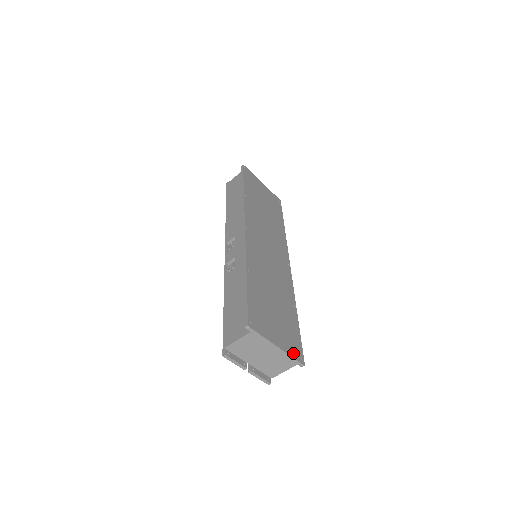
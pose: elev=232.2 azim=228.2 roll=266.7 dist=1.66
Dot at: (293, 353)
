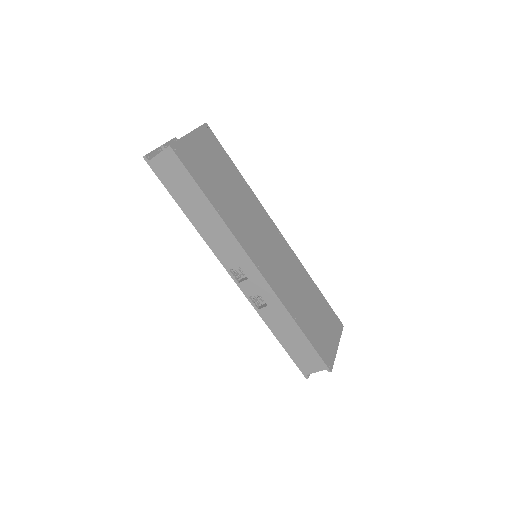
Dot at: (339, 331)
